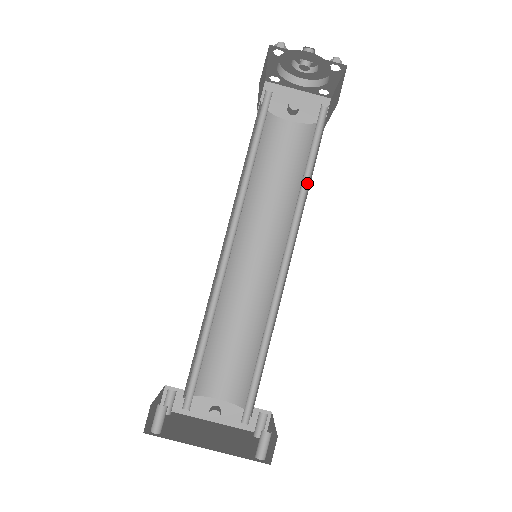
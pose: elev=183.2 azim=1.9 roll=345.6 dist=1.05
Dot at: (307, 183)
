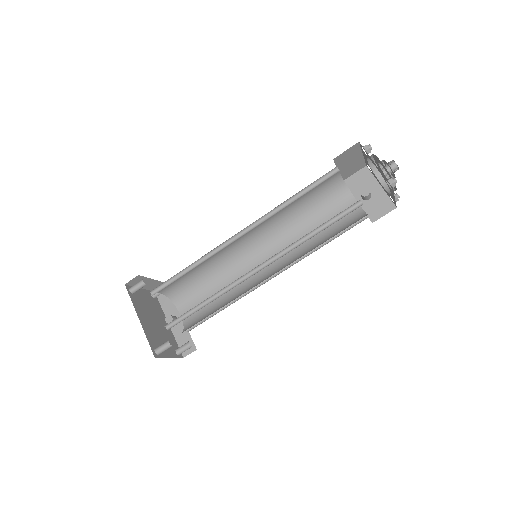
Dot at: (310, 238)
